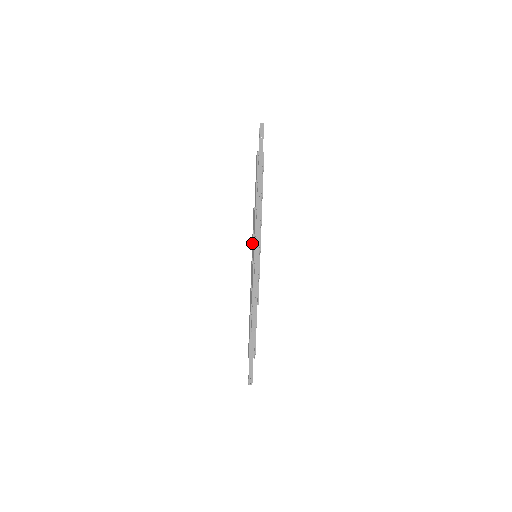
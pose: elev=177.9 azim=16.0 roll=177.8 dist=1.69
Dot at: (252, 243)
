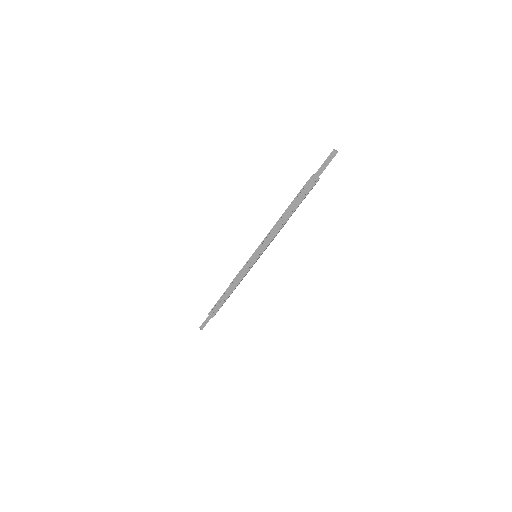
Dot at: occluded
